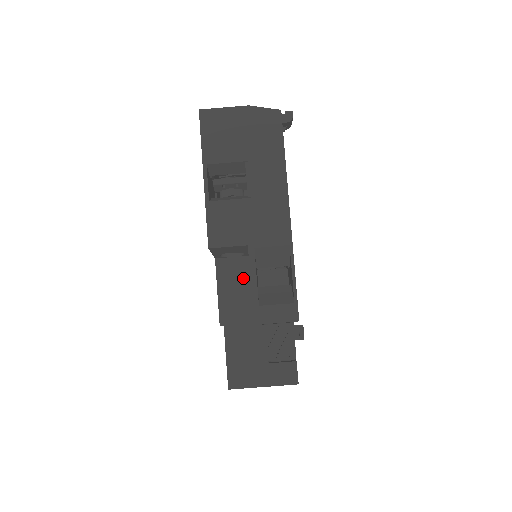
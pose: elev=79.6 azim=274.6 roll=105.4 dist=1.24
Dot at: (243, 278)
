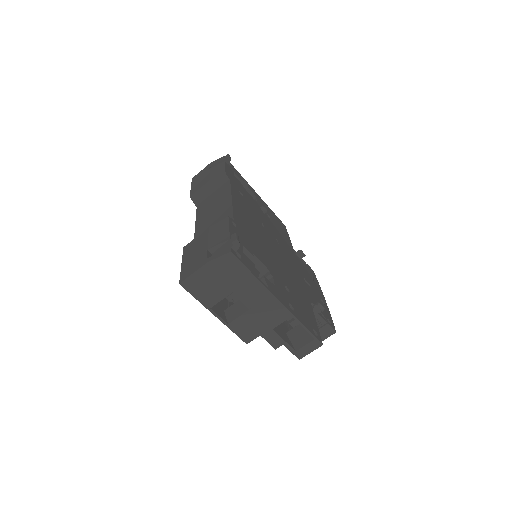
Dot at: occluded
